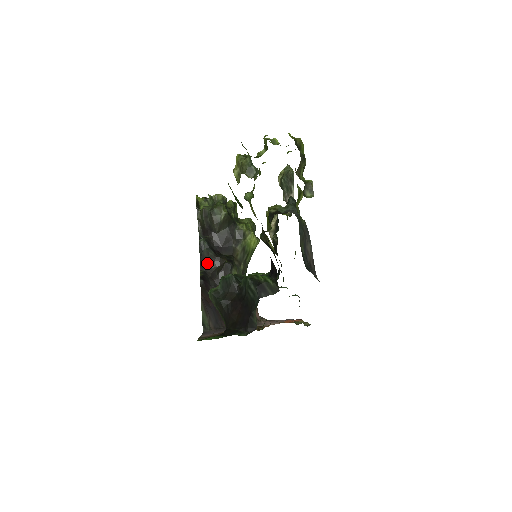
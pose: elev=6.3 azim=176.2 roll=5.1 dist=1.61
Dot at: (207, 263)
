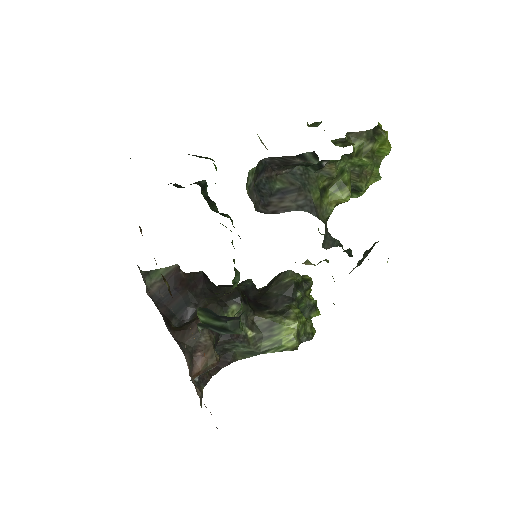
Dot at: (228, 287)
